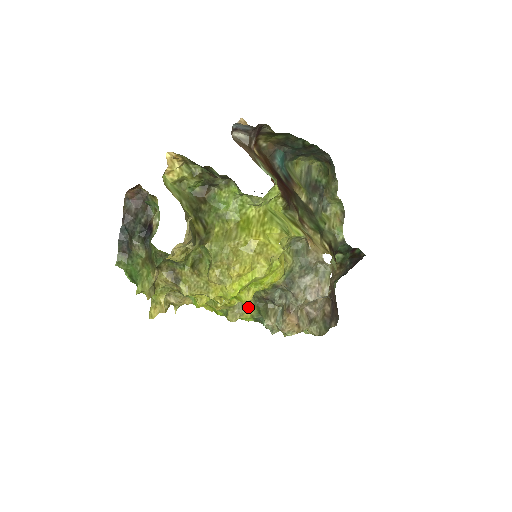
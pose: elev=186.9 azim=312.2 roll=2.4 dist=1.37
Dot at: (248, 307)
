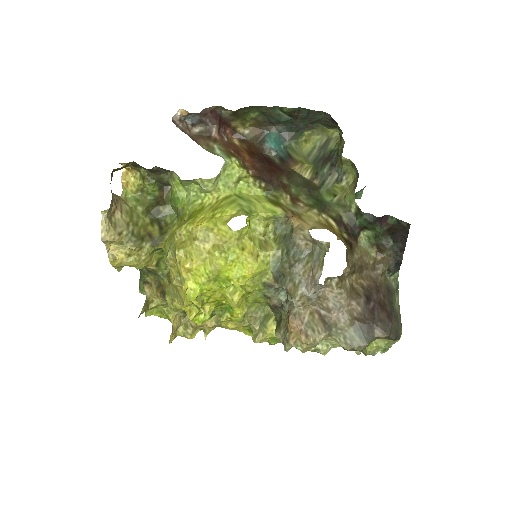
Dot at: (269, 322)
